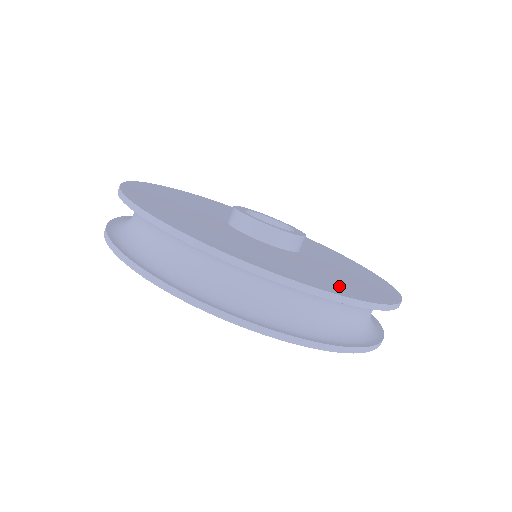
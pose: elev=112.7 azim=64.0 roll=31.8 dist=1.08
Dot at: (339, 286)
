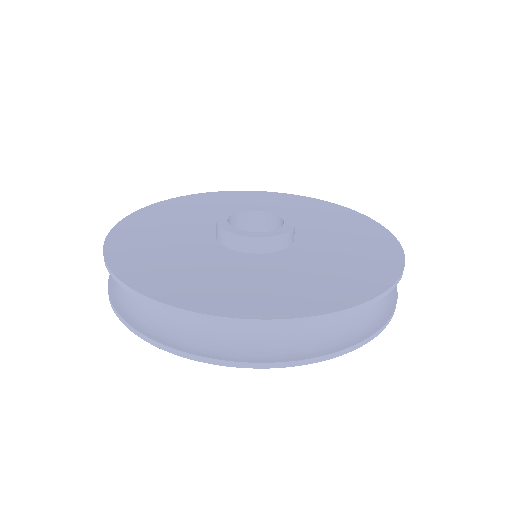
Dot at: (196, 292)
